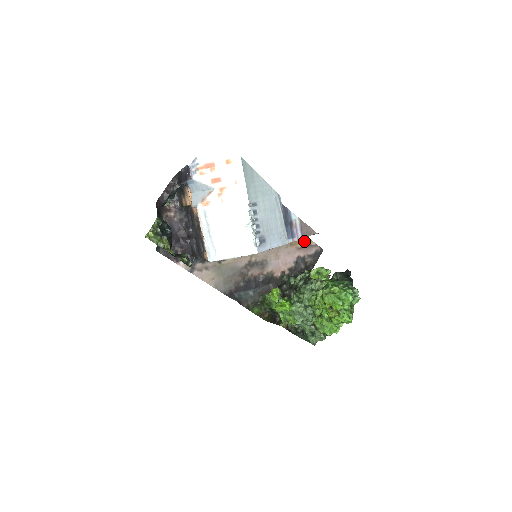
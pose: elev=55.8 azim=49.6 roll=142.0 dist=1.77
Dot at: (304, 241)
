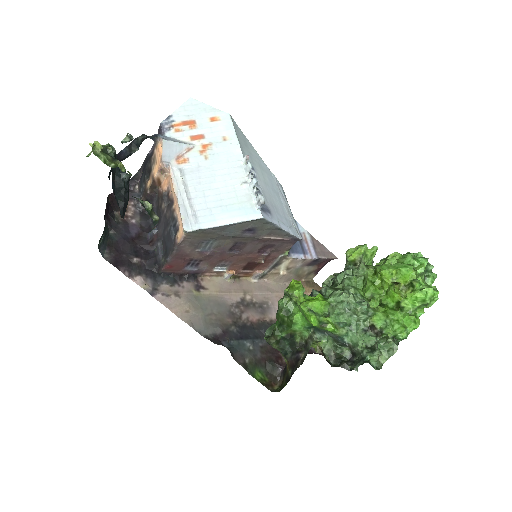
Dot at: occluded
